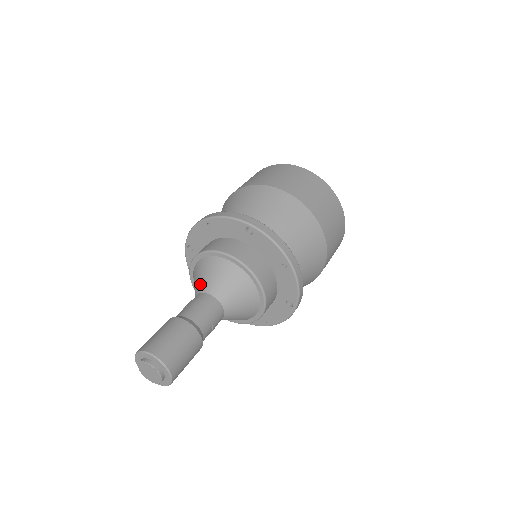
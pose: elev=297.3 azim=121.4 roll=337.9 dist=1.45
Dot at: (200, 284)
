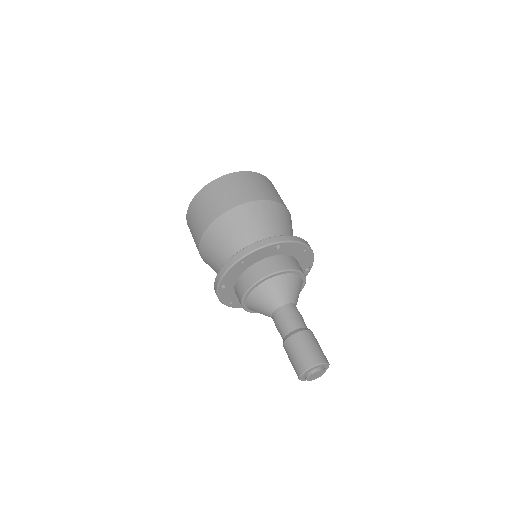
Dot at: (271, 304)
